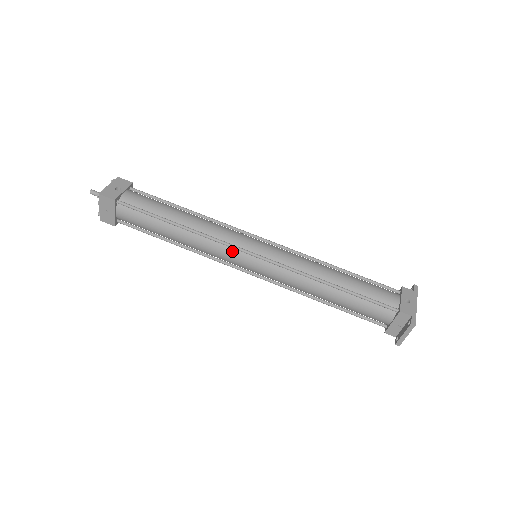
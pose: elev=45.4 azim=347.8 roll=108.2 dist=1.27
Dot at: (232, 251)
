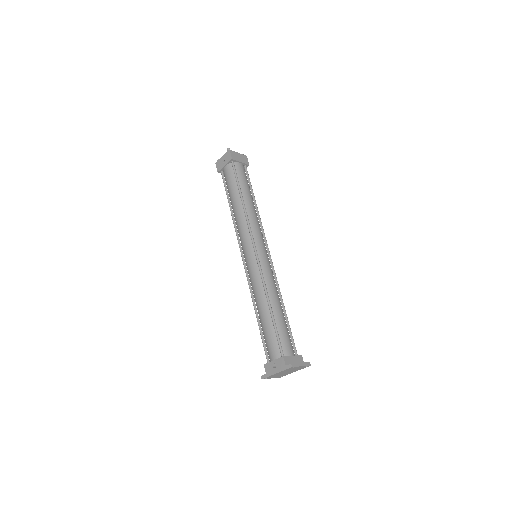
Dot at: occluded
